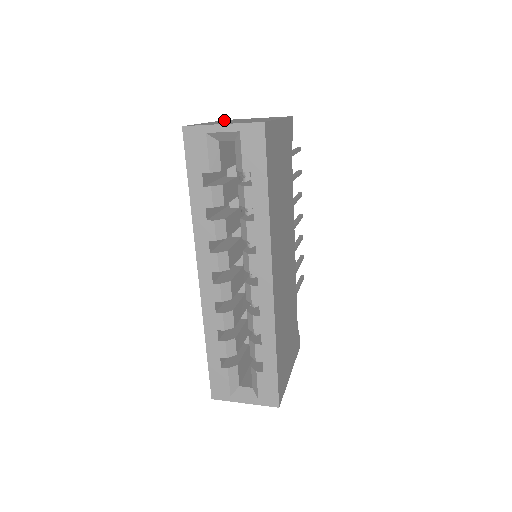
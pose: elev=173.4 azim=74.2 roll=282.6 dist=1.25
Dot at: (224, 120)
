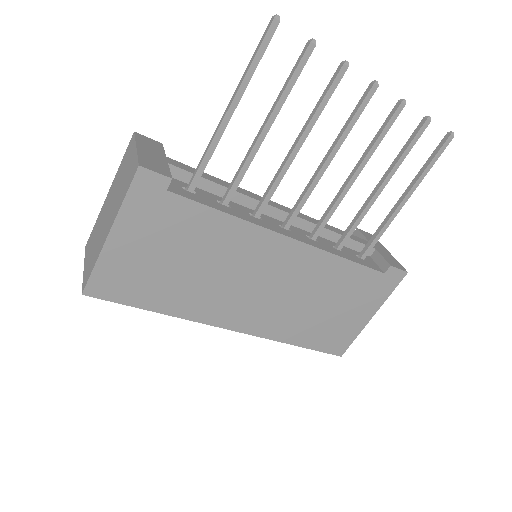
Dot at: (124, 155)
